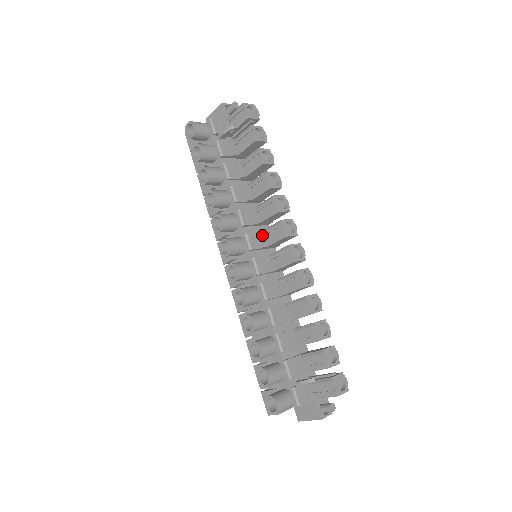
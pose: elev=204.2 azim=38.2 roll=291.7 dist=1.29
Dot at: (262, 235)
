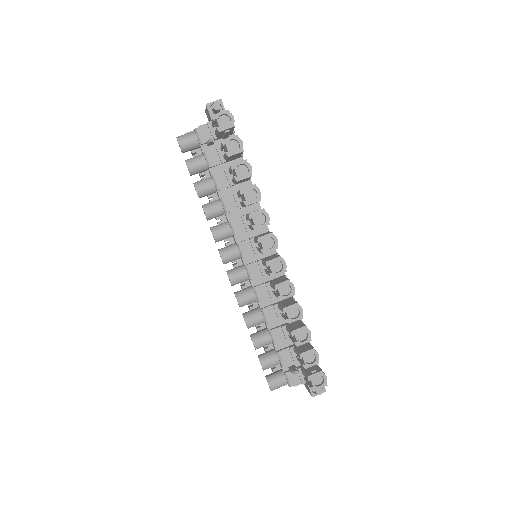
Dot at: (254, 242)
